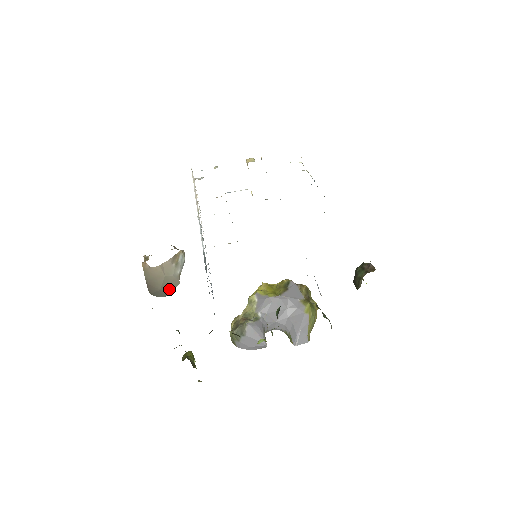
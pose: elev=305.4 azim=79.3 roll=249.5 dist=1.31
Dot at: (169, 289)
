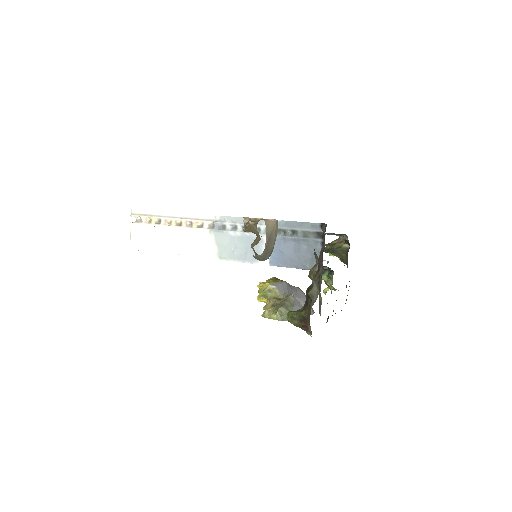
Dot at: occluded
